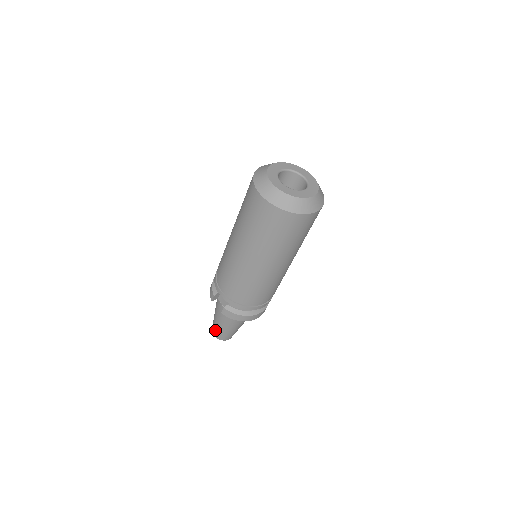
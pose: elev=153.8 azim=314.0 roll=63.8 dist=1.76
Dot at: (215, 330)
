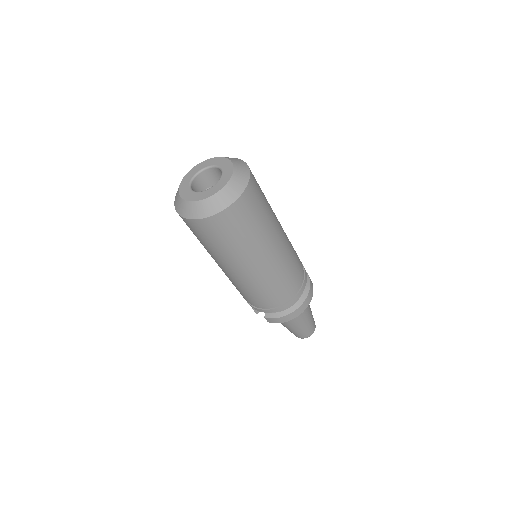
Dot at: occluded
